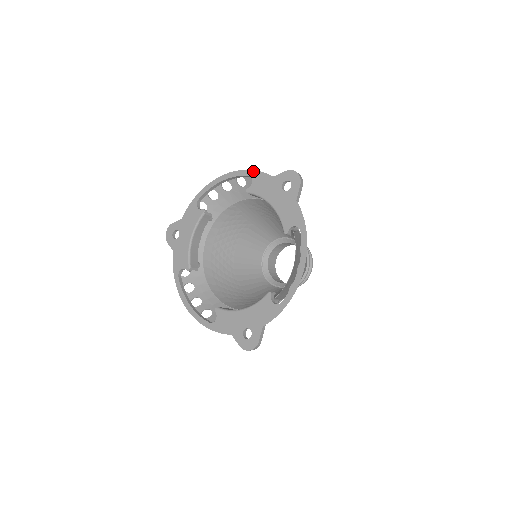
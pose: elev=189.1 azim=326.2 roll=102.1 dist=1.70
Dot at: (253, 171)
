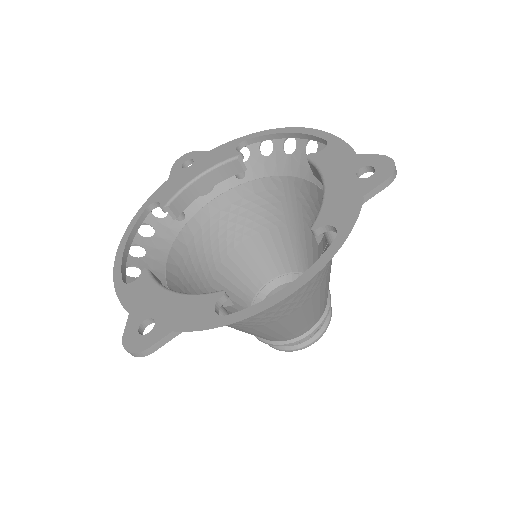
Dot at: (336, 137)
